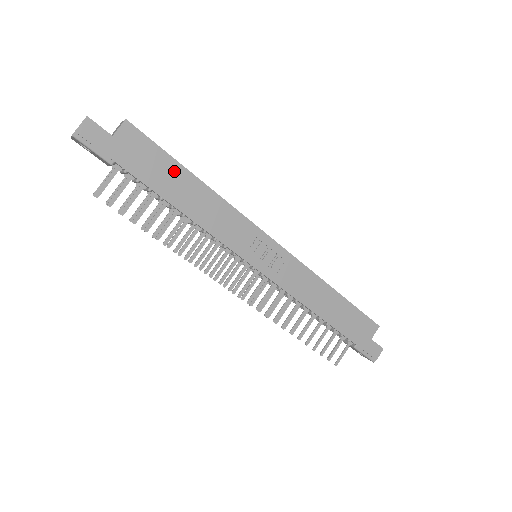
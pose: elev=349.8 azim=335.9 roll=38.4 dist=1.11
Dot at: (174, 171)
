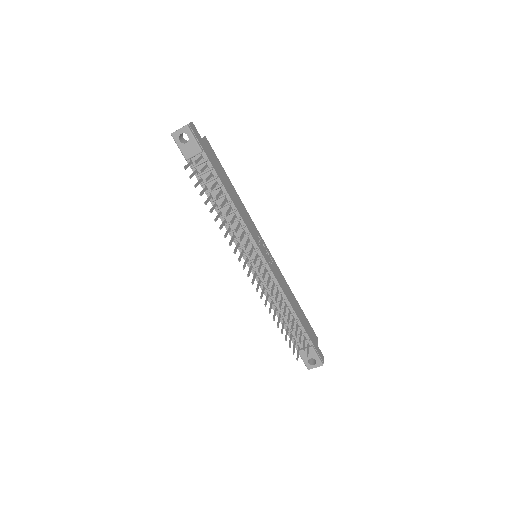
Dot at: (225, 176)
